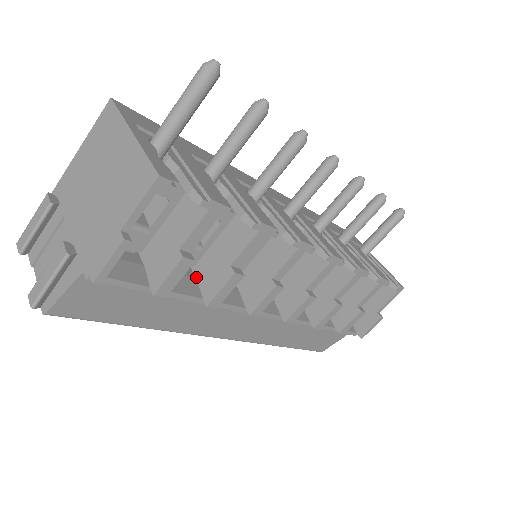
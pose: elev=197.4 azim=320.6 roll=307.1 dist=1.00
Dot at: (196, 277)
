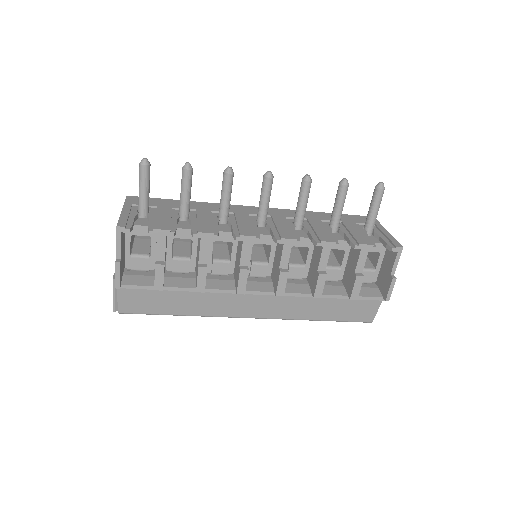
Dot at: occluded
